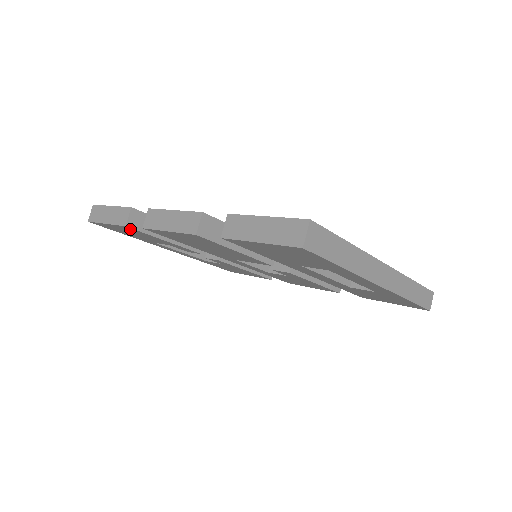
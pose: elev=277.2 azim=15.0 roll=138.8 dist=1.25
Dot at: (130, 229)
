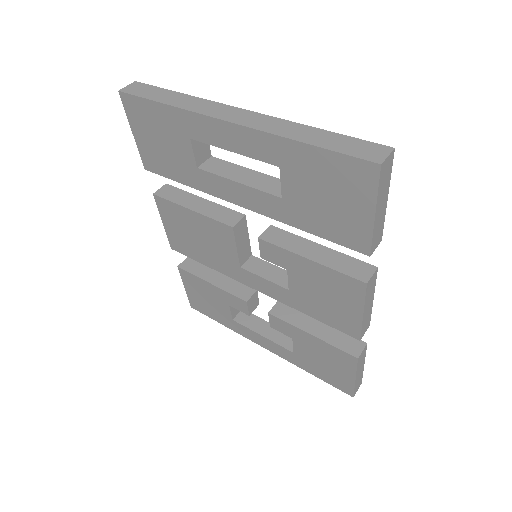
Dot at: (187, 277)
